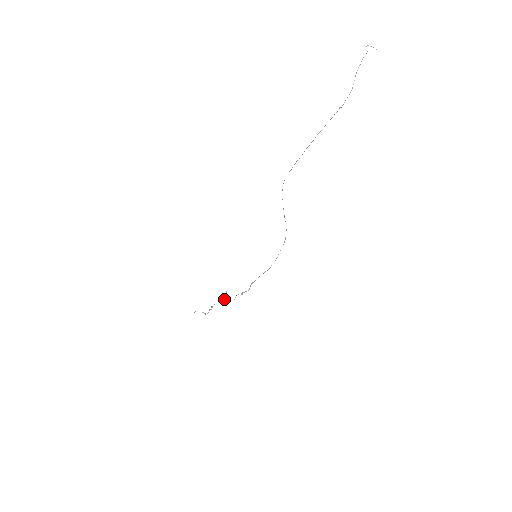
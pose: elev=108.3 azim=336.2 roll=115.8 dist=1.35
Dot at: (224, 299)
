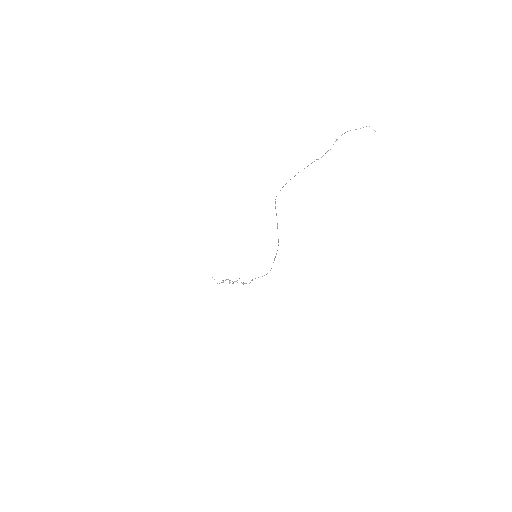
Dot at: (234, 281)
